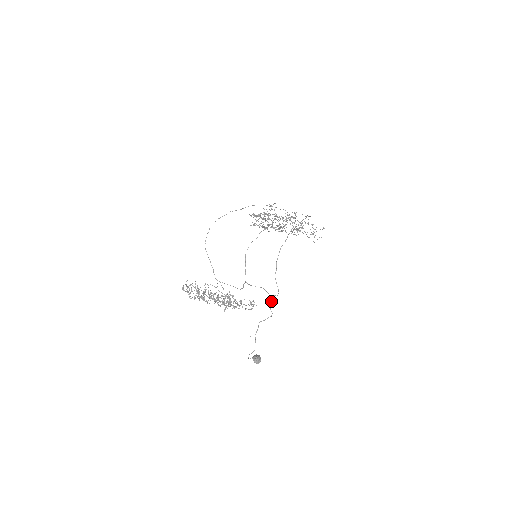
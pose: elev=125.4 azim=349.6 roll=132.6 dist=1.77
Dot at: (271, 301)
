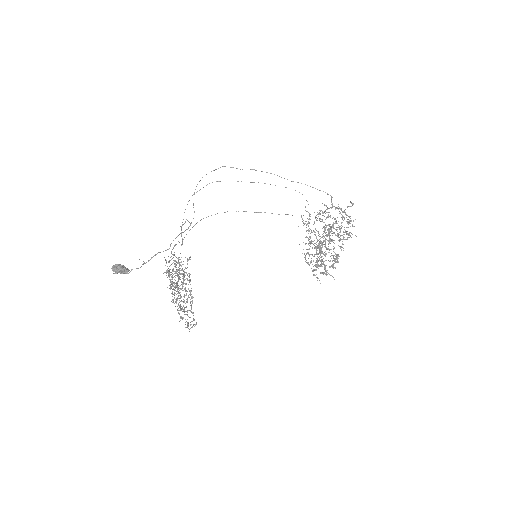
Dot at: (188, 228)
